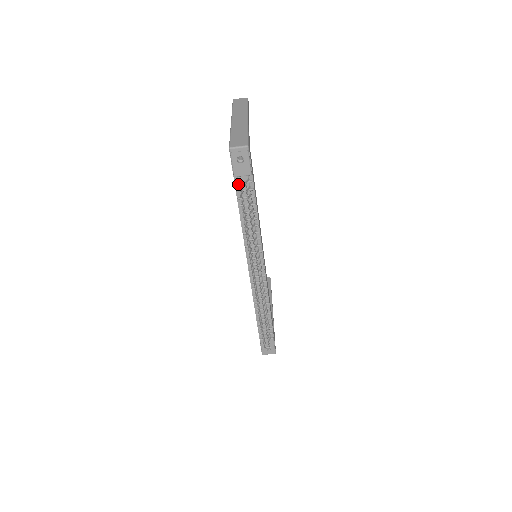
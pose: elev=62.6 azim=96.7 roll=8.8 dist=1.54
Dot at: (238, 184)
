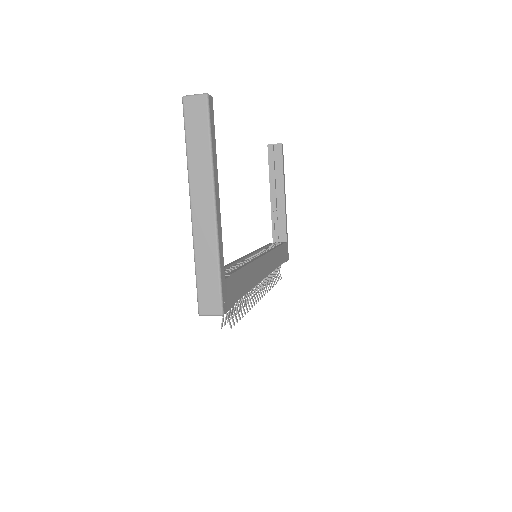
Dot at: occluded
